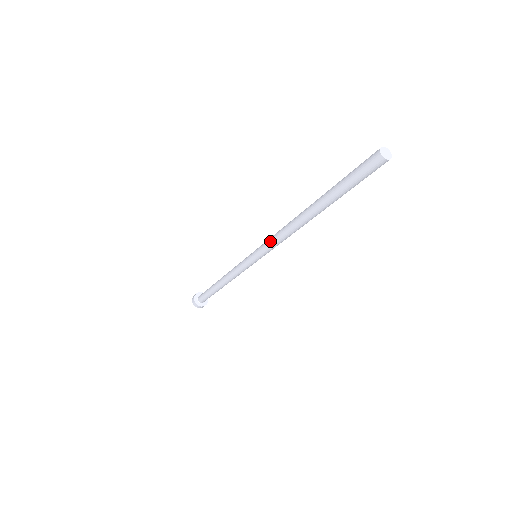
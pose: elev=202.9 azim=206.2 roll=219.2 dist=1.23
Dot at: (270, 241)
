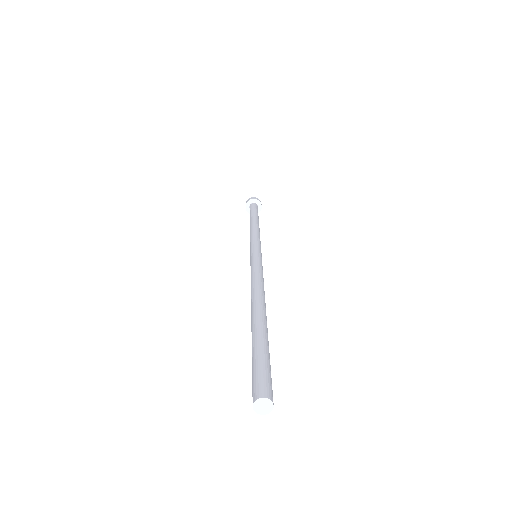
Dot at: occluded
